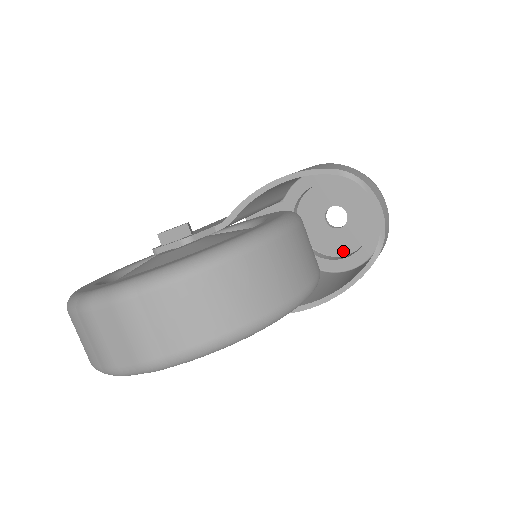
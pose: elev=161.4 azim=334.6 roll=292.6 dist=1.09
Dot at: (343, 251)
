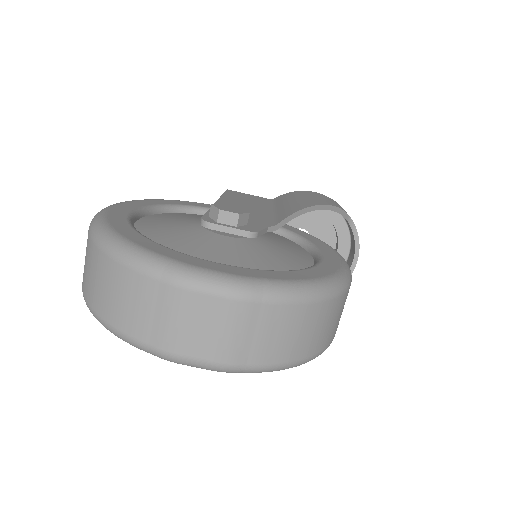
Dot at: occluded
